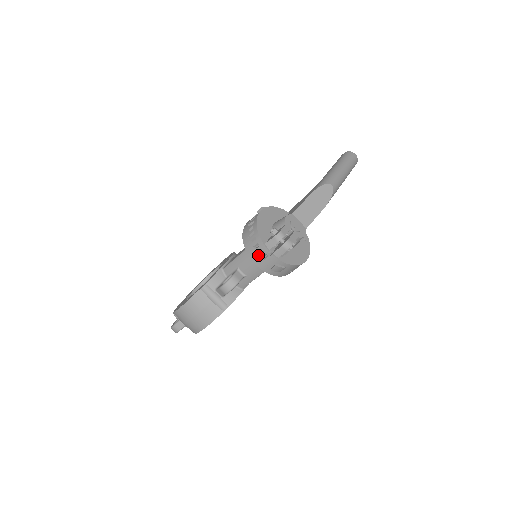
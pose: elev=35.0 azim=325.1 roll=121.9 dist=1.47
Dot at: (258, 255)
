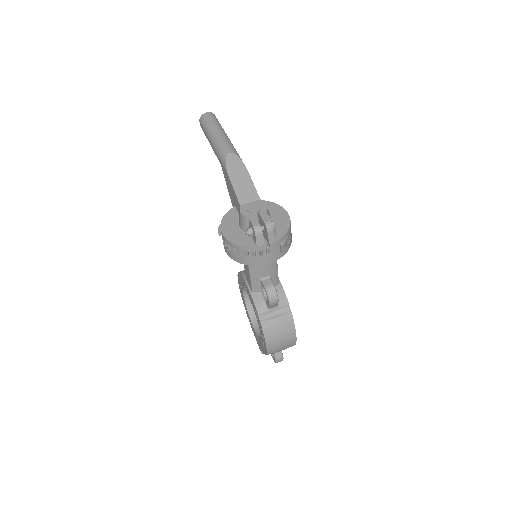
Dot at: (263, 257)
